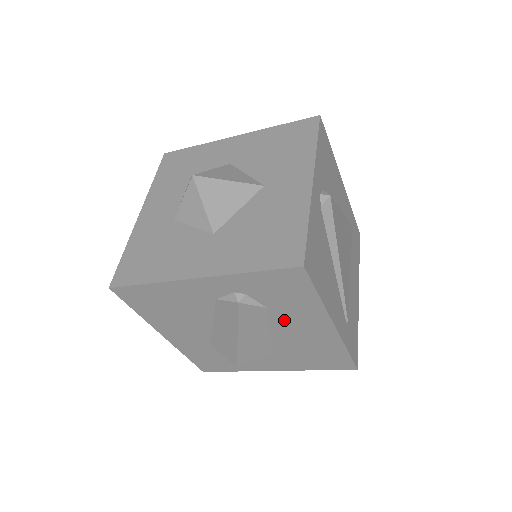
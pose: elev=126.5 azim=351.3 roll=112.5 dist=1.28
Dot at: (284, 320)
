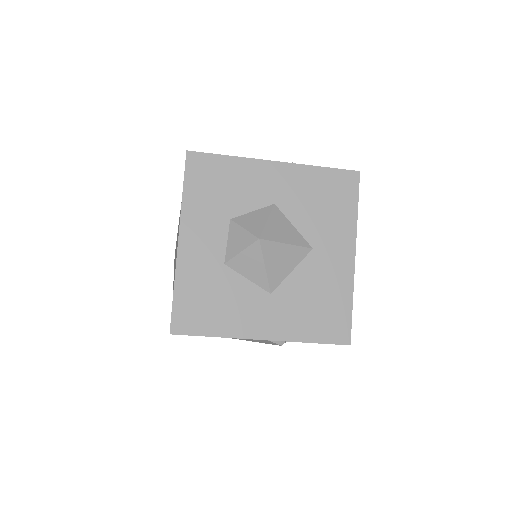
Dot at: occluded
